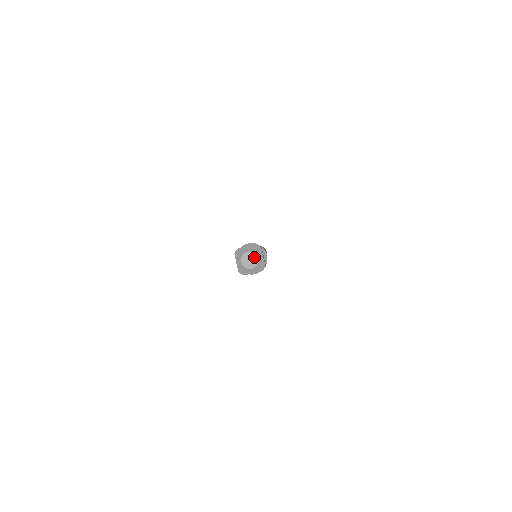
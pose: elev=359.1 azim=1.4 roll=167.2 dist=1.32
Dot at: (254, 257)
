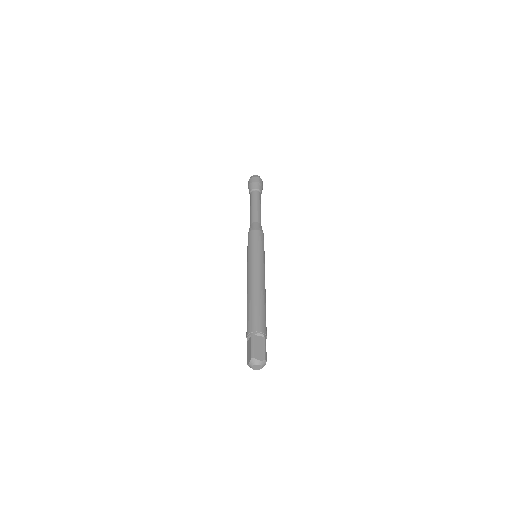
Dot at: (260, 367)
